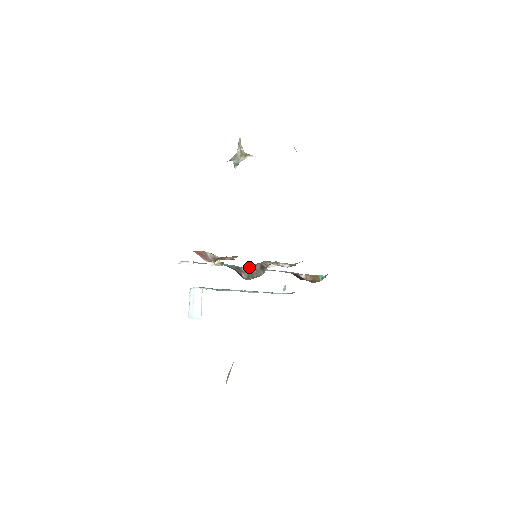
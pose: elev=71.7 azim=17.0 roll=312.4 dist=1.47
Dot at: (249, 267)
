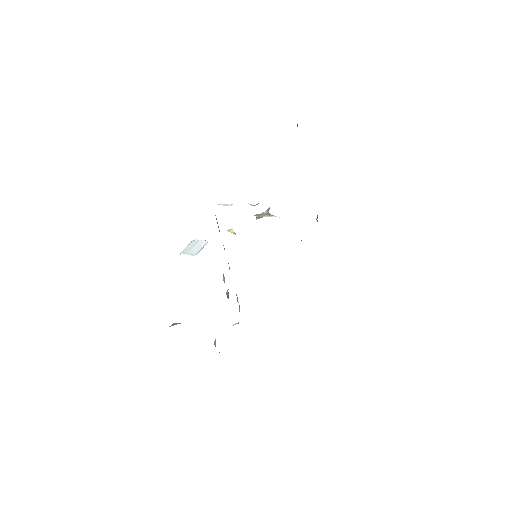
Dot at: occluded
